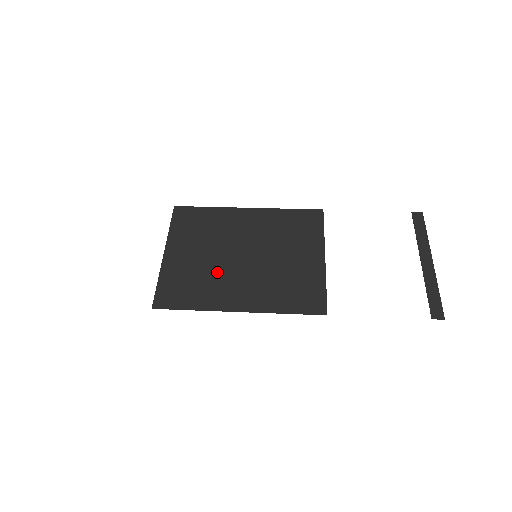
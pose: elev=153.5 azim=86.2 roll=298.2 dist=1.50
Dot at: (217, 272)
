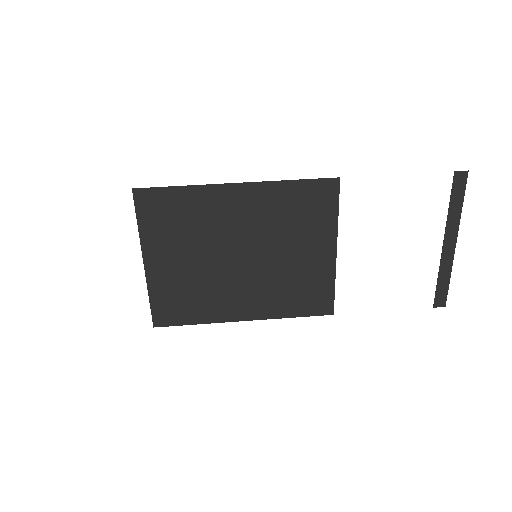
Dot at: (214, 281)
